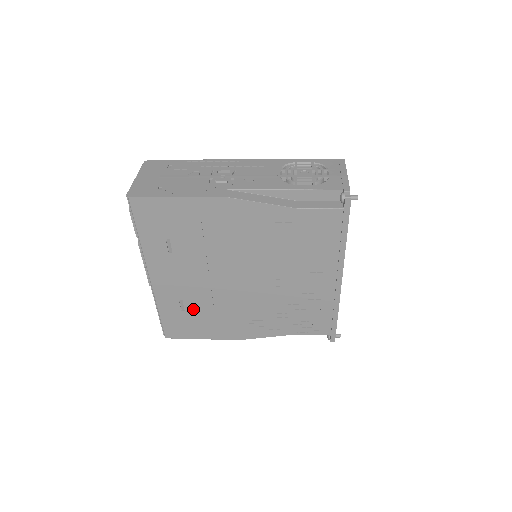
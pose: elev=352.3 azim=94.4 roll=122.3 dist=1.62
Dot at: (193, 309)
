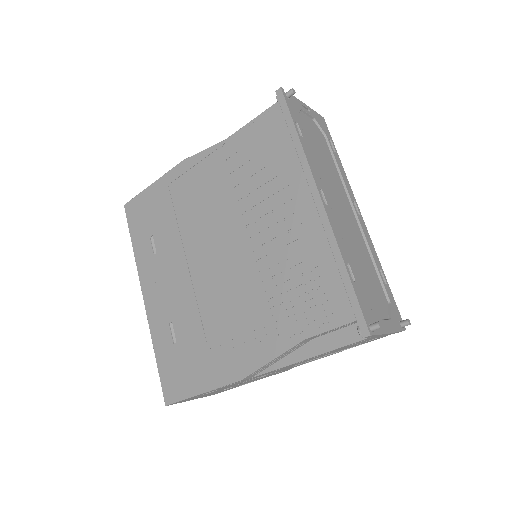
Dot at: (183, 334)
